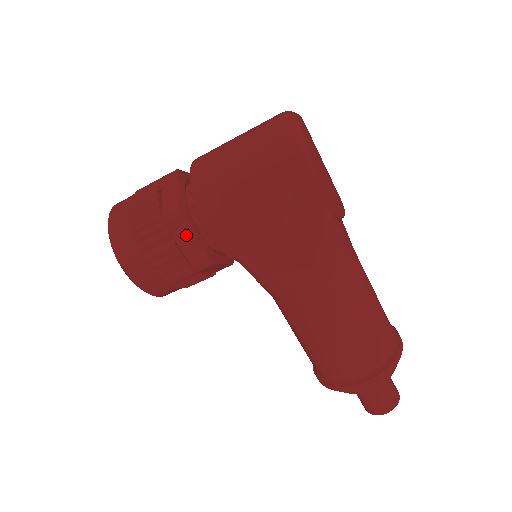
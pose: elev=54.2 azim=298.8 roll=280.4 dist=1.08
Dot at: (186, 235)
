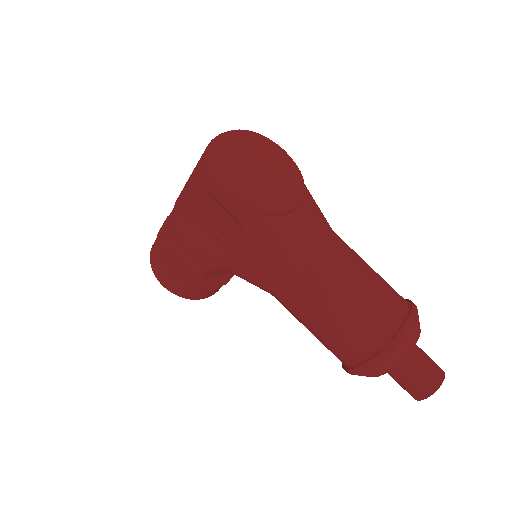
Dot at: (180, 252)
